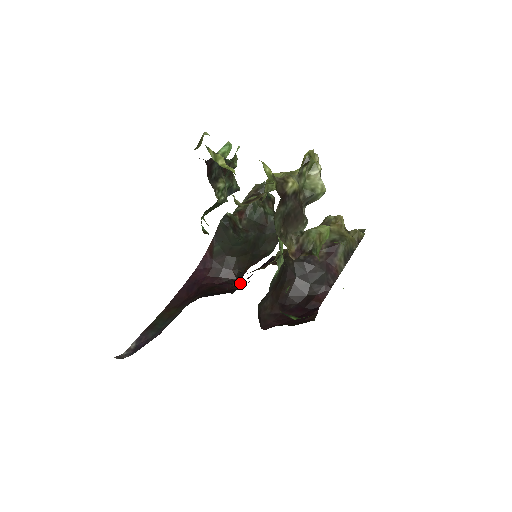
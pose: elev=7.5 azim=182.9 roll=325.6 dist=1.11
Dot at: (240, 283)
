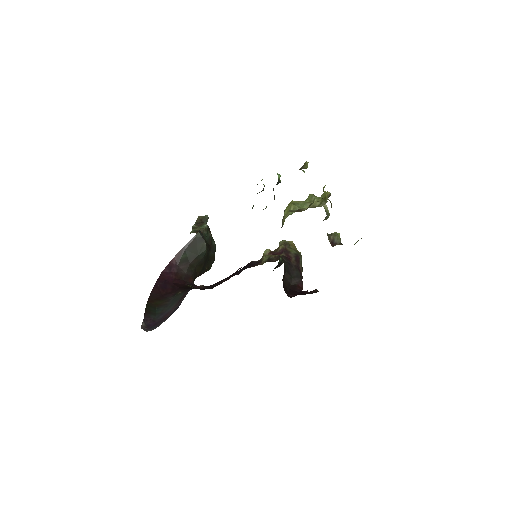
Dot at: occluded
